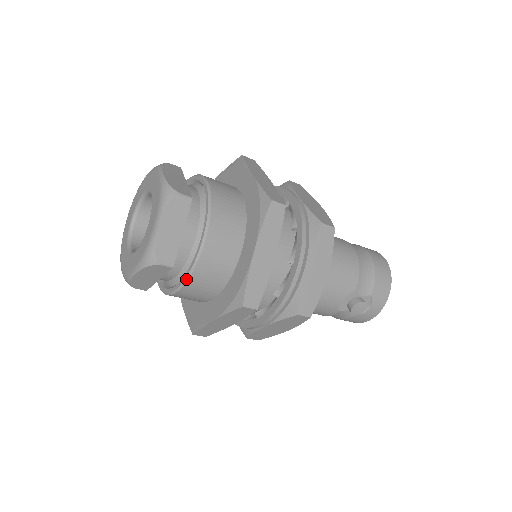
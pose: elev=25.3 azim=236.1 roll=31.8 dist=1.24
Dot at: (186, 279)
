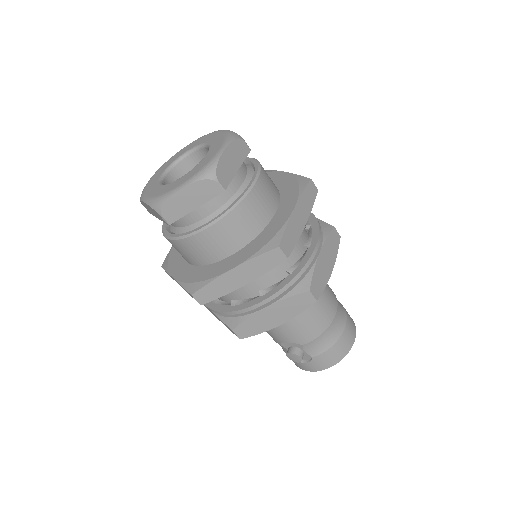
Dot at: (175, 238)
